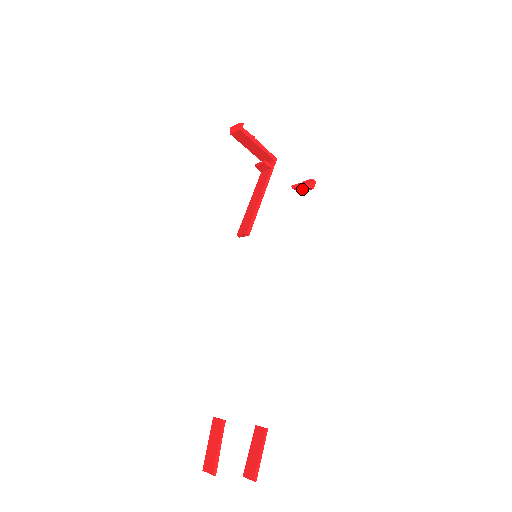
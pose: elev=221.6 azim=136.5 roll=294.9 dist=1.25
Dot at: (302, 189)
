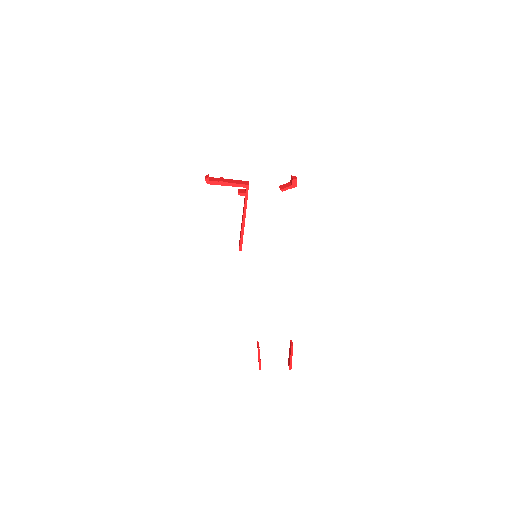
Dot at: occluded
